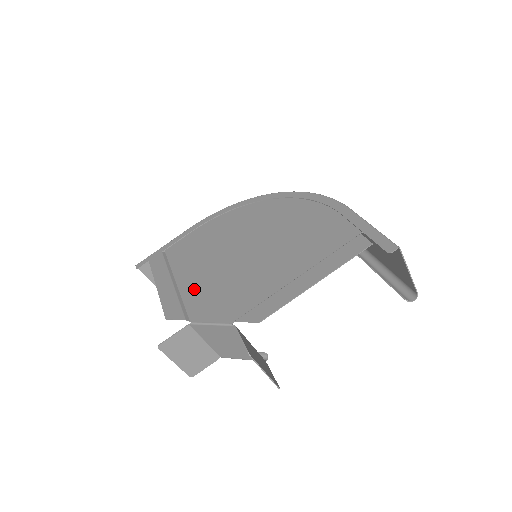
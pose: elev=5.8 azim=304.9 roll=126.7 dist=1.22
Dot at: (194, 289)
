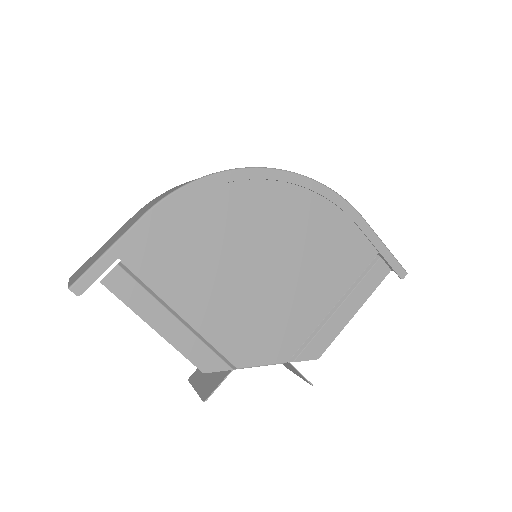
Dot at: (219, 327)
